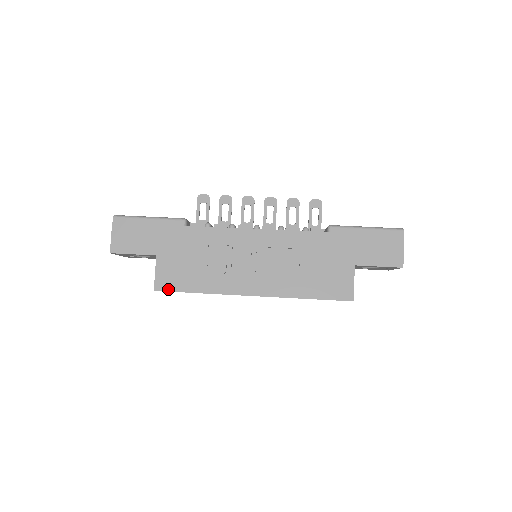
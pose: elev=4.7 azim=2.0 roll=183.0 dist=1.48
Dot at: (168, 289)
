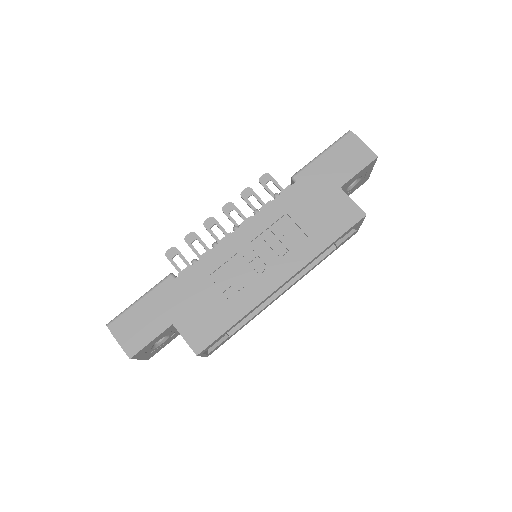
Dot at: (208, 343)
